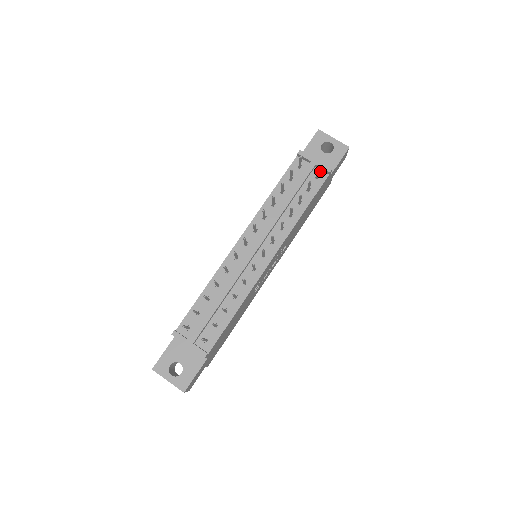
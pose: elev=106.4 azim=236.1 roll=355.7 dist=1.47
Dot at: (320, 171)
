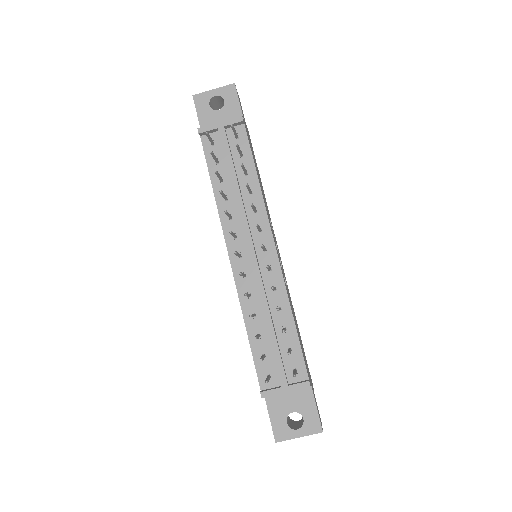
Dot at: occluded
